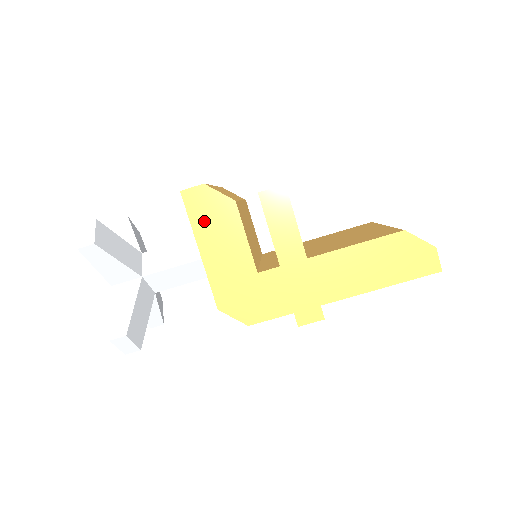
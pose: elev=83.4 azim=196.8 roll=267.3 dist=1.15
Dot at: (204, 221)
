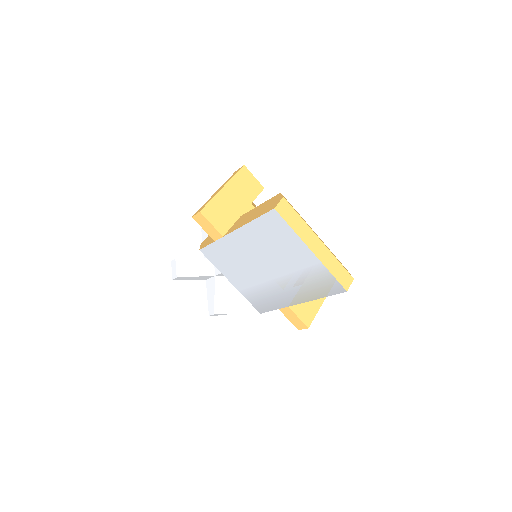
Dot at: occluded
